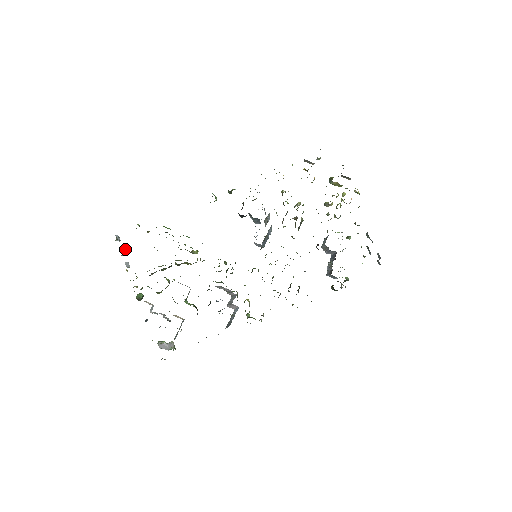
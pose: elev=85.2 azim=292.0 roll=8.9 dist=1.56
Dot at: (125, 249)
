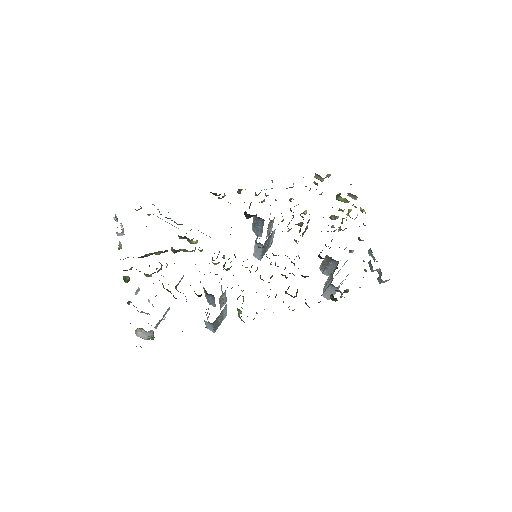
Dot at: (122, 228)
